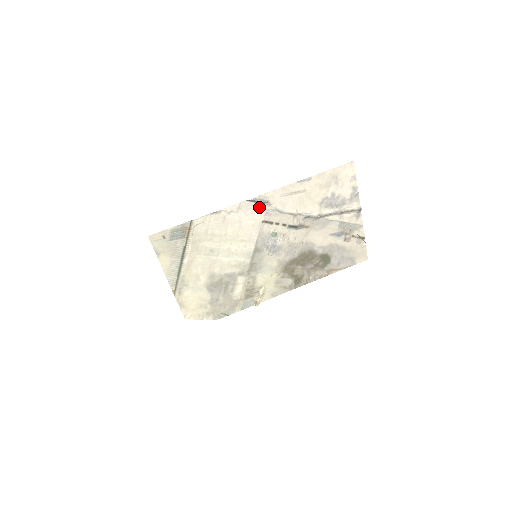
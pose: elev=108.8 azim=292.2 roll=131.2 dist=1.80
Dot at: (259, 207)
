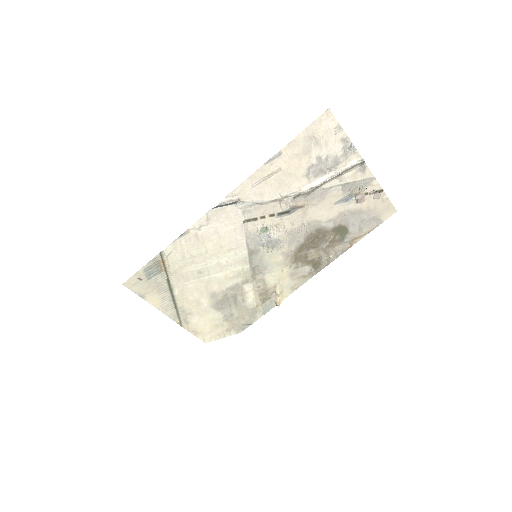
Dot at: (232, 209)
